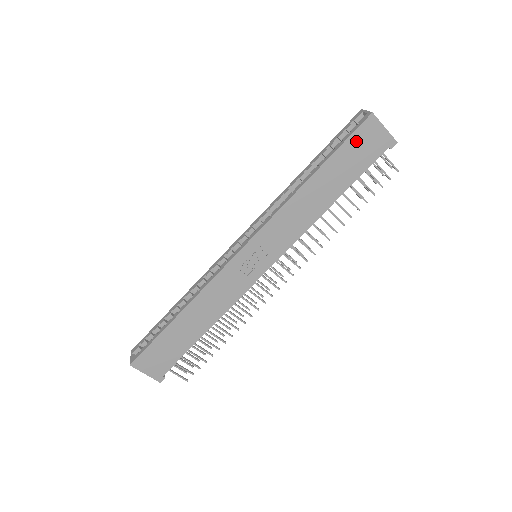
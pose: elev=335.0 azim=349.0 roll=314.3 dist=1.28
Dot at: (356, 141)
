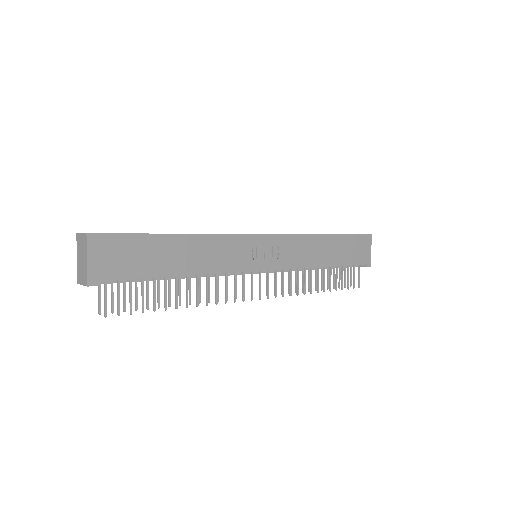
Dot at: (357, 241)
